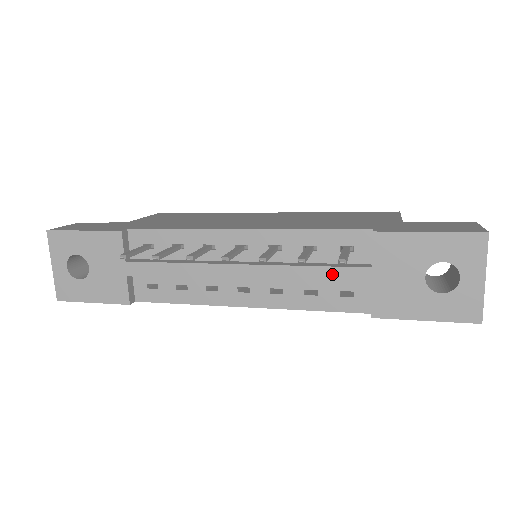
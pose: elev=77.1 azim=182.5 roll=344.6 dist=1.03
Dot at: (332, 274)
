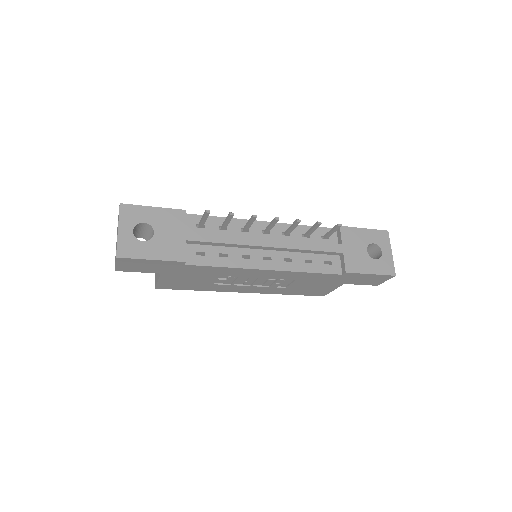
Dot at: (322, 247)
